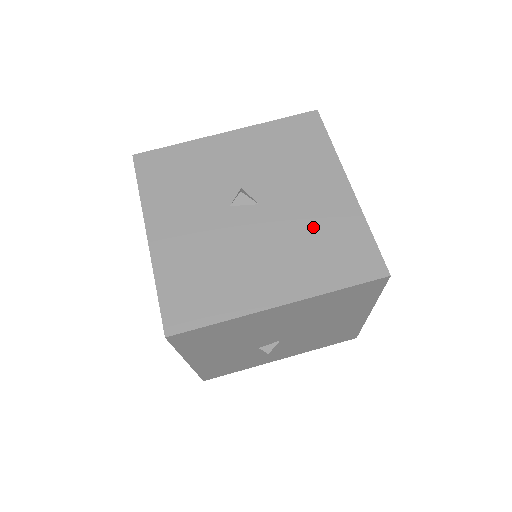
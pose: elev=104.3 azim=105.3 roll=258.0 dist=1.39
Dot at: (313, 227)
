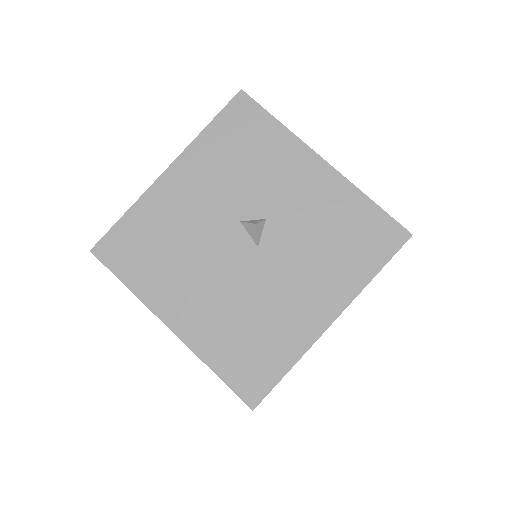
Dot at: (263, 313)
